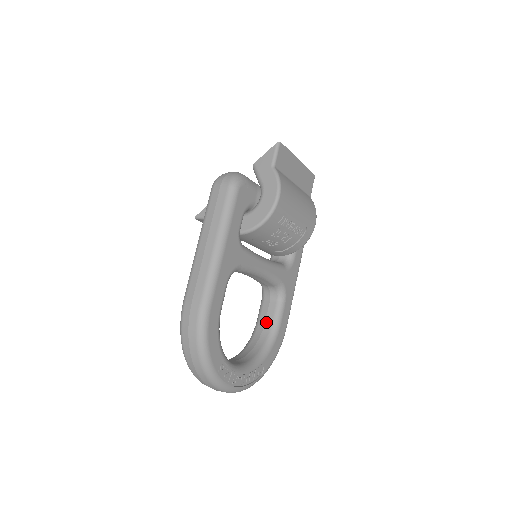
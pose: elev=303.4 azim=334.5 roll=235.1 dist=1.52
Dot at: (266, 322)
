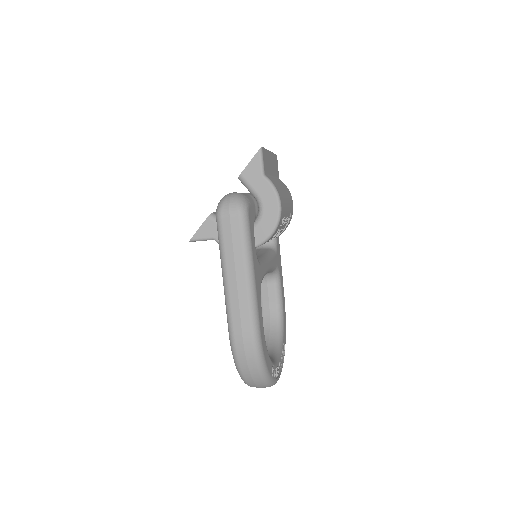
Dot at: (270, 304)
